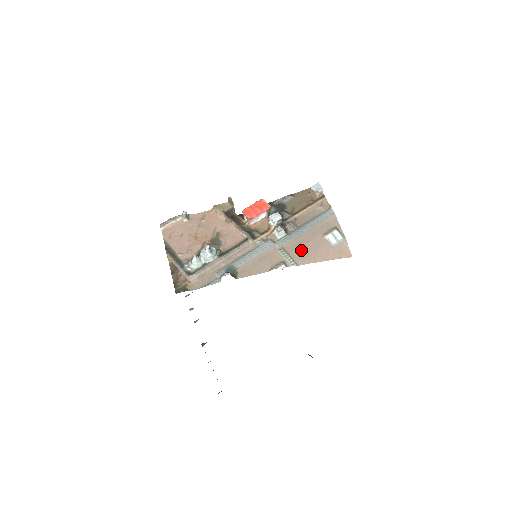
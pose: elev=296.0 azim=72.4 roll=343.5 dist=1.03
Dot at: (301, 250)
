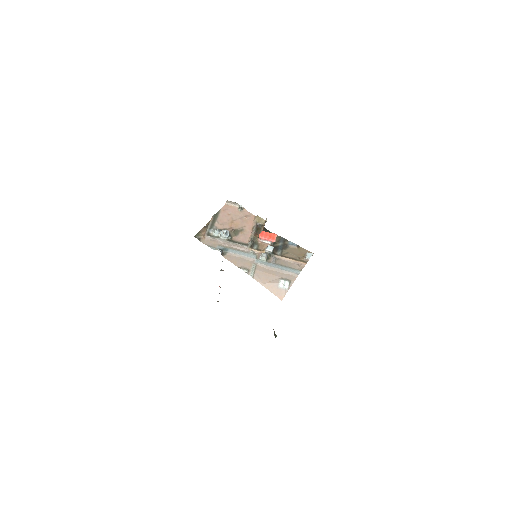
Dot at: (263, 274)
